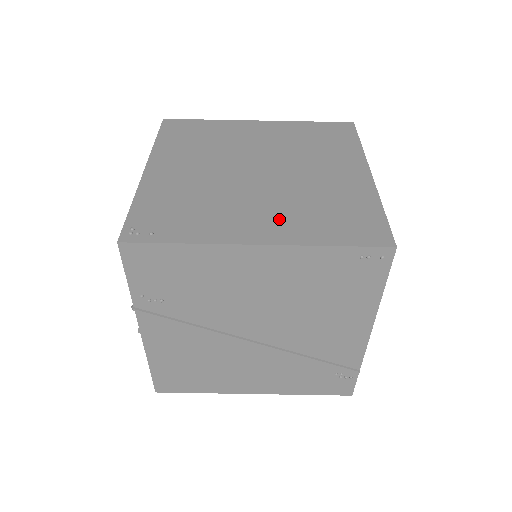
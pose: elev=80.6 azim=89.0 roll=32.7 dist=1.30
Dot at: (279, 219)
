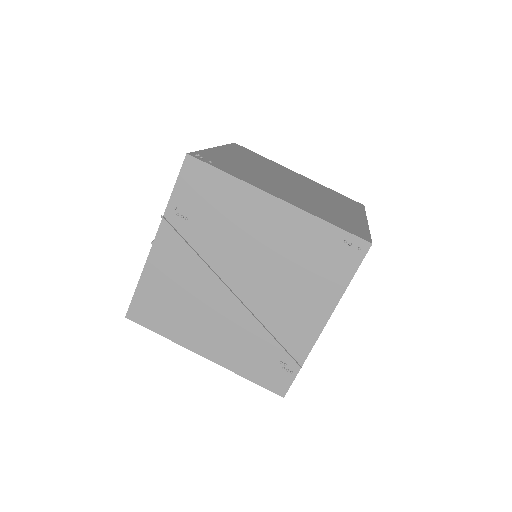
Dot at: (297, 200)
